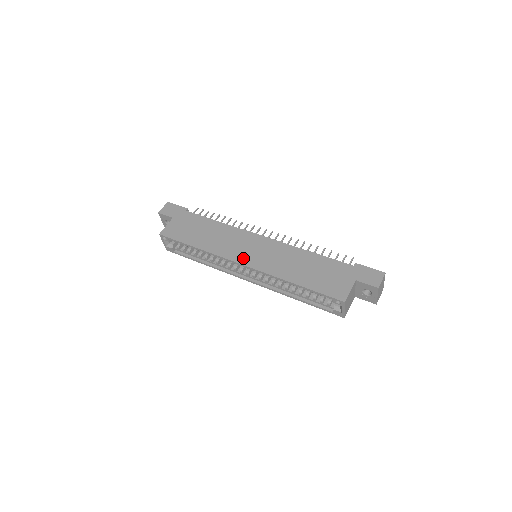
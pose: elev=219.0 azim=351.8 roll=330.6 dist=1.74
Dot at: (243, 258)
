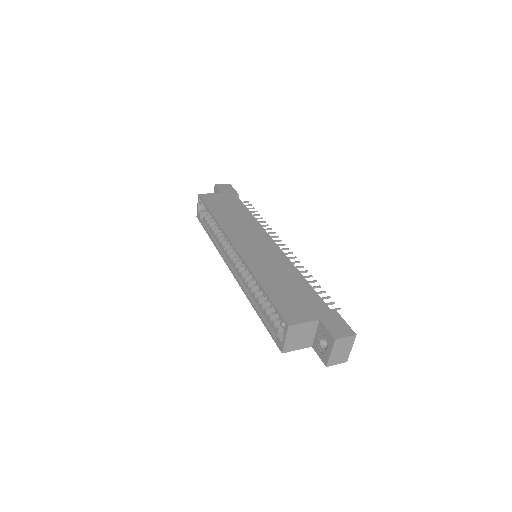
Dot at: (240, 243)
